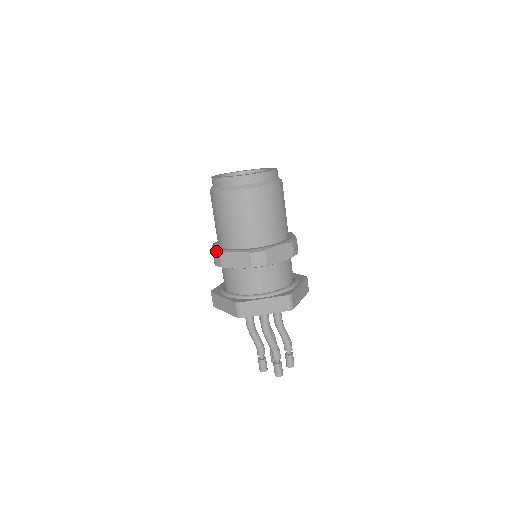
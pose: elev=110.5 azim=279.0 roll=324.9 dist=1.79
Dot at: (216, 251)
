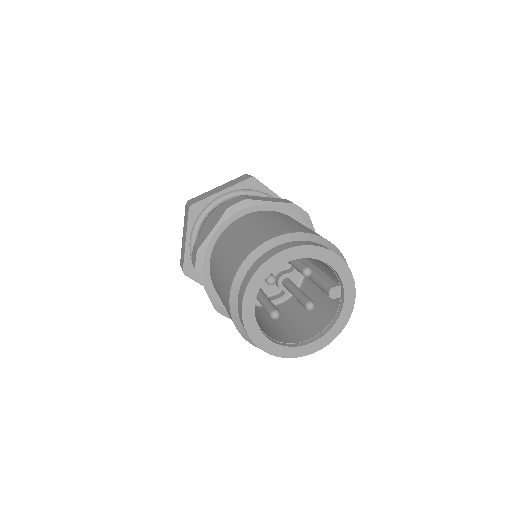
Dot at: (197, 260)
